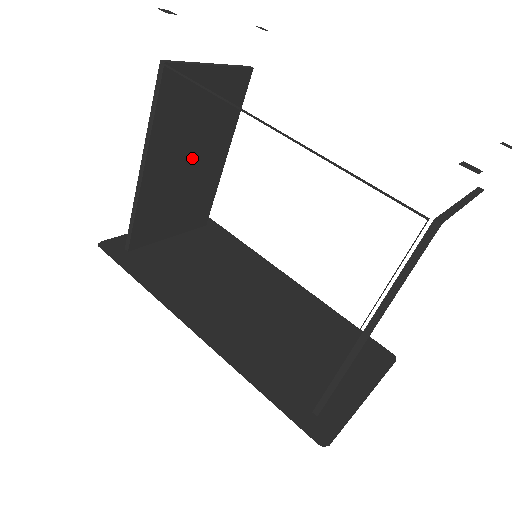
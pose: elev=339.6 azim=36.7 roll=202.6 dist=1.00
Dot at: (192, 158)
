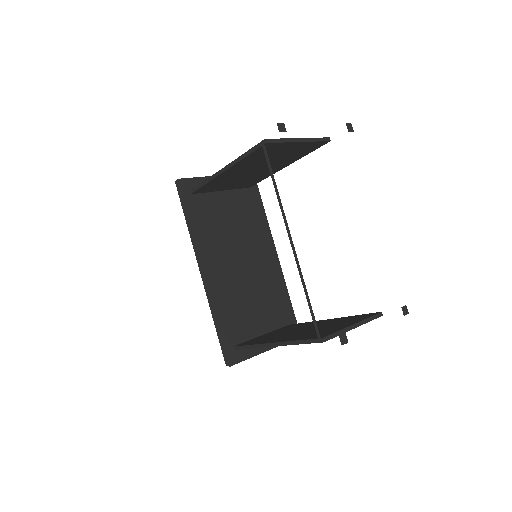
Dot at: (259, 168)
